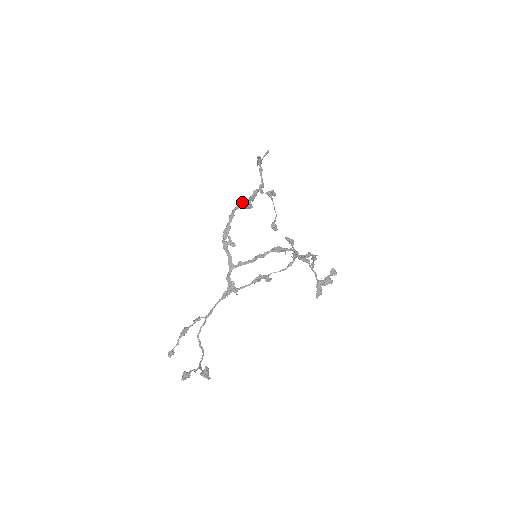
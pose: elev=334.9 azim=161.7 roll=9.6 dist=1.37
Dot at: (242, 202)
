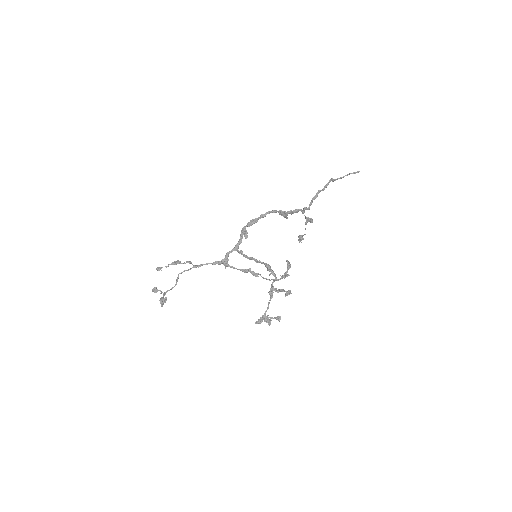
Dot at: (280, 210)
